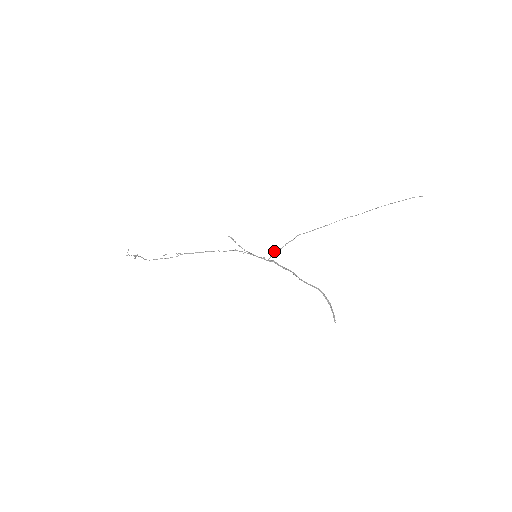
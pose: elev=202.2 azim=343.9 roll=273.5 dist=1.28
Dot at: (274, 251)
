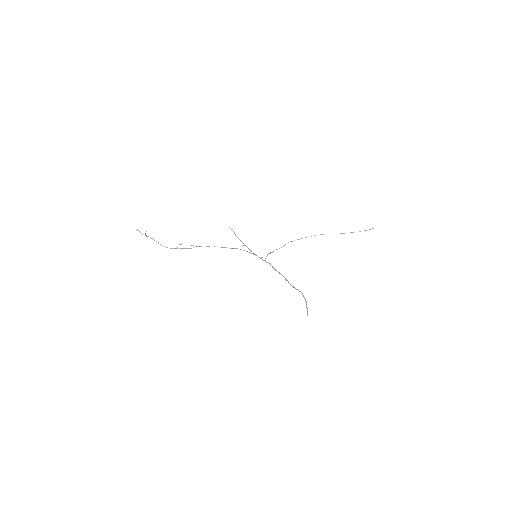
Dot at: (269, 253)
